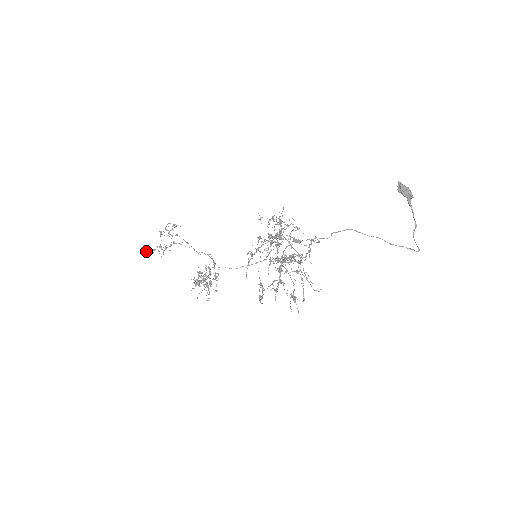
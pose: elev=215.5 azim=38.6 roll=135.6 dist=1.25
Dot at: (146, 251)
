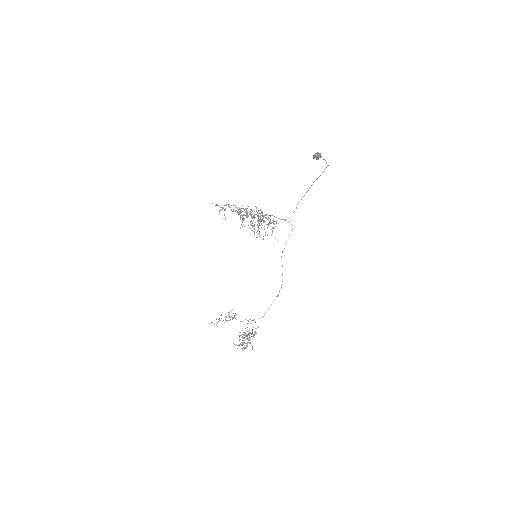
Dot at: (209, 323)
